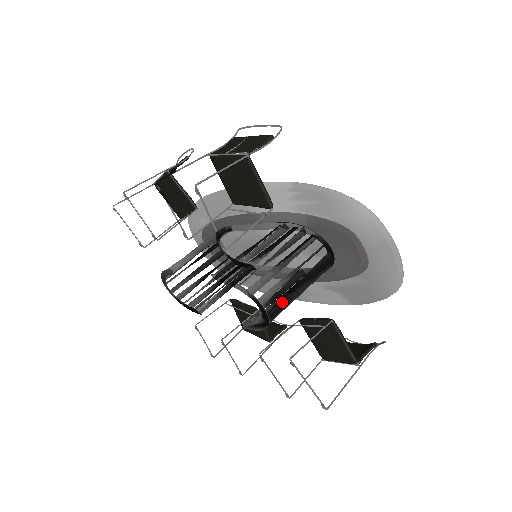
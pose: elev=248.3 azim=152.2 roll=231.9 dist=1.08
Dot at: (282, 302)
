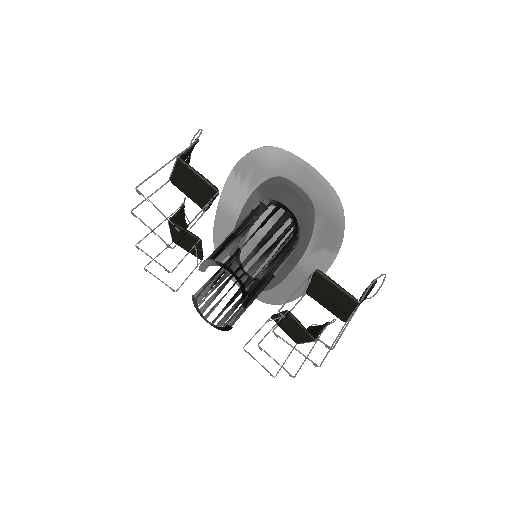
Dot at: (254, 264)
